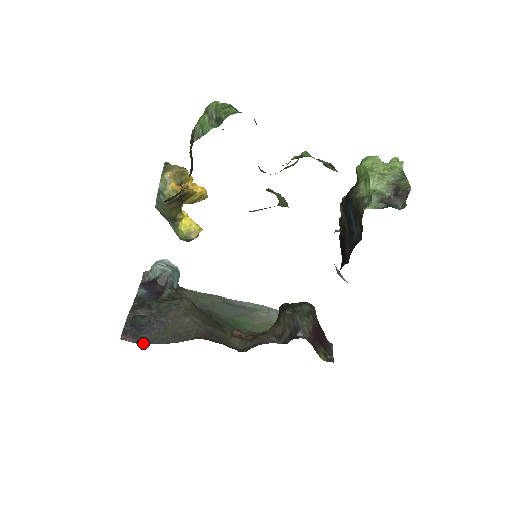
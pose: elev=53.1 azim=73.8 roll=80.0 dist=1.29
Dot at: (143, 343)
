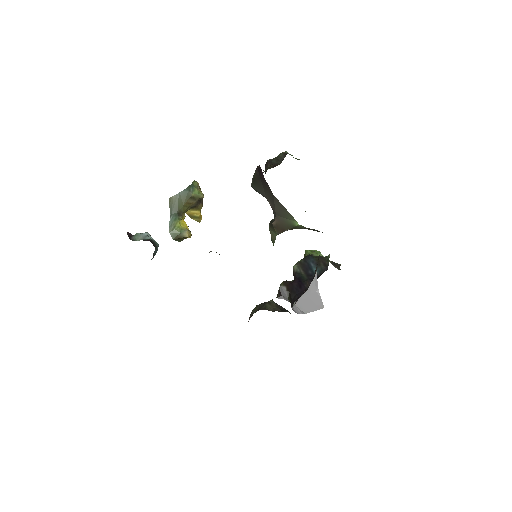
Dot at: occluded
